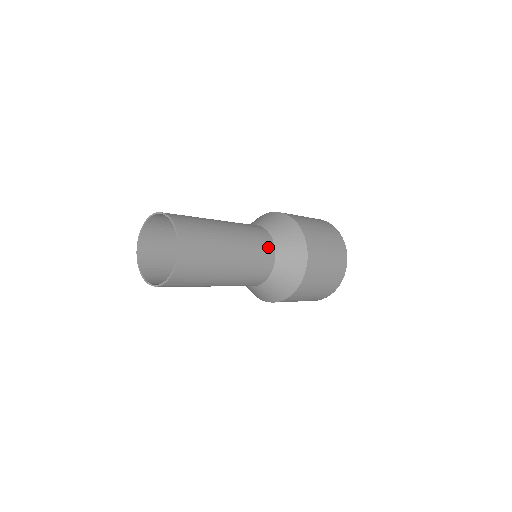
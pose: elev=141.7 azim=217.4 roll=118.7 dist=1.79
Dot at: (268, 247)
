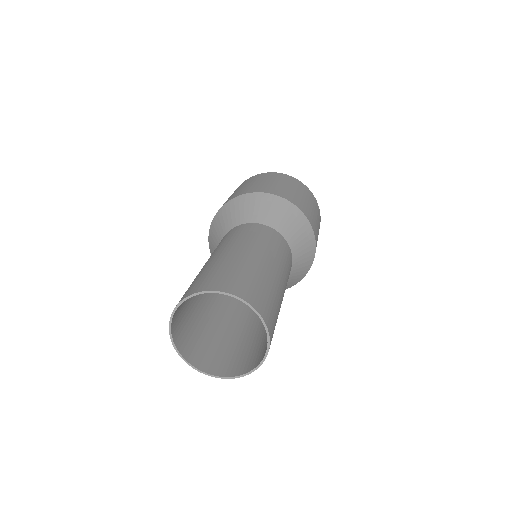
Dot at: (287, 250)
